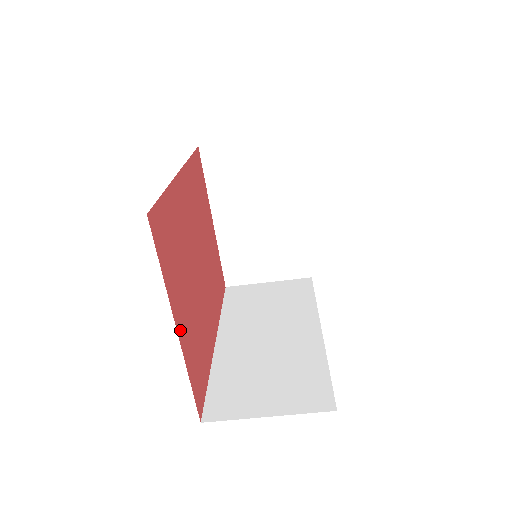
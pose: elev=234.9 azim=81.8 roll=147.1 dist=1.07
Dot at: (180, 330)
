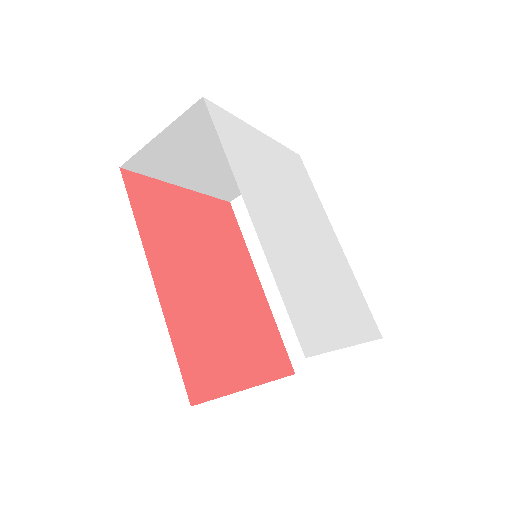
Dot at: (252, 378)
